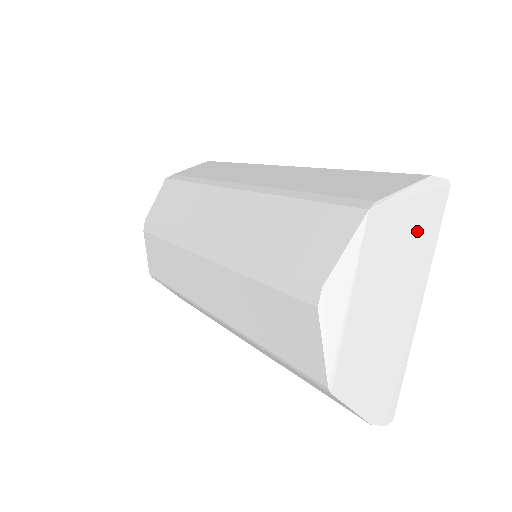
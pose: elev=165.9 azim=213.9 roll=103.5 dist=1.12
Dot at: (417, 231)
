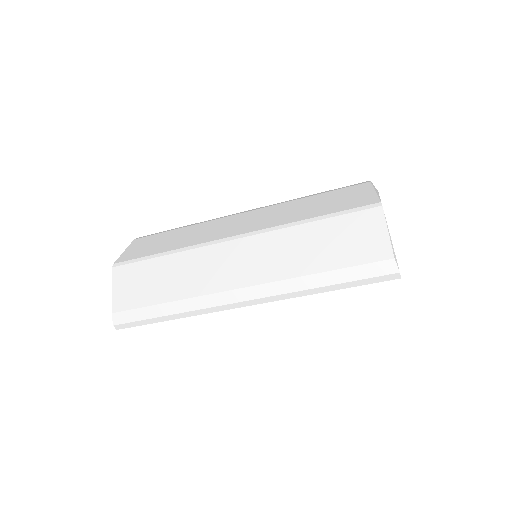
Dot at: occluded
